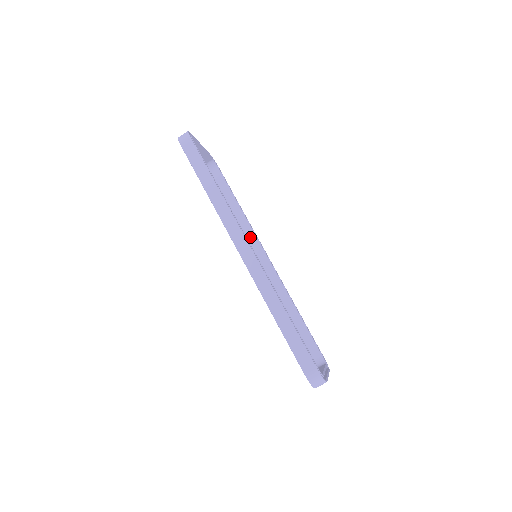
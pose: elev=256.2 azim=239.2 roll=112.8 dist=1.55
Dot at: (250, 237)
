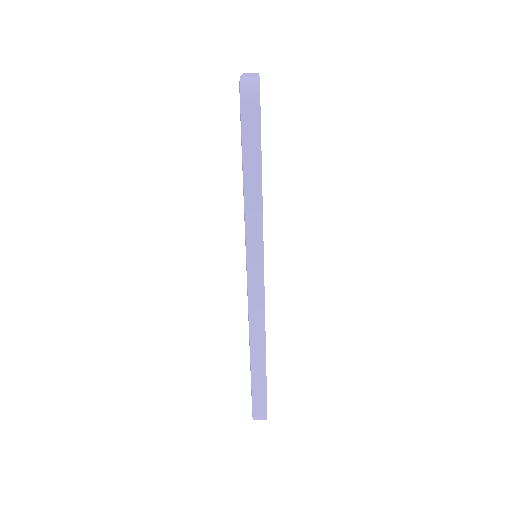
Dot at: occluded
